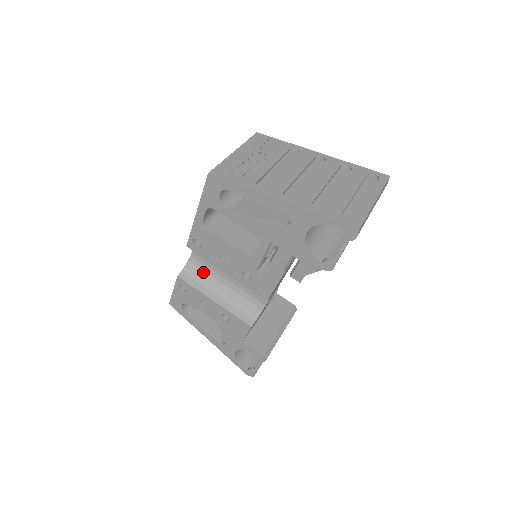
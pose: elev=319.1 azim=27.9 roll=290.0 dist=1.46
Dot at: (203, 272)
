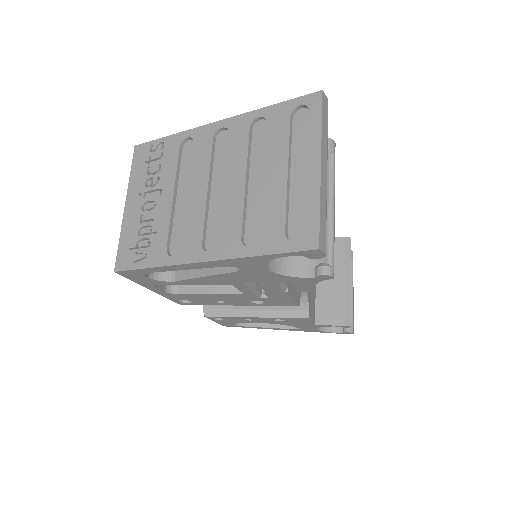
Dot at: occluded
